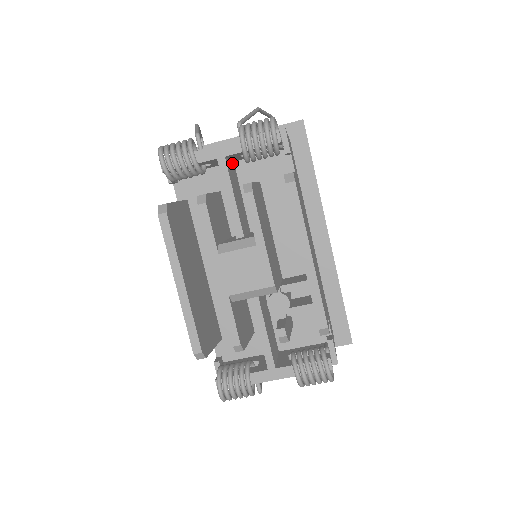
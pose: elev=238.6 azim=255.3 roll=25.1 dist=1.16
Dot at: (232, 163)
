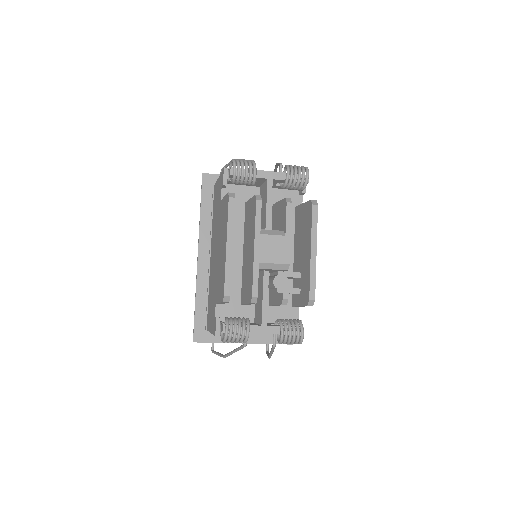
Dot at: occluded
